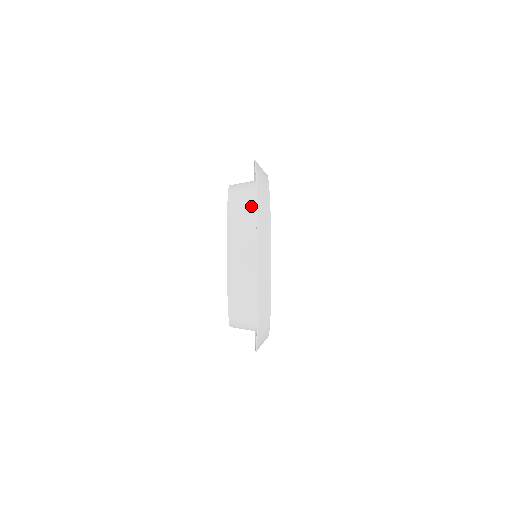
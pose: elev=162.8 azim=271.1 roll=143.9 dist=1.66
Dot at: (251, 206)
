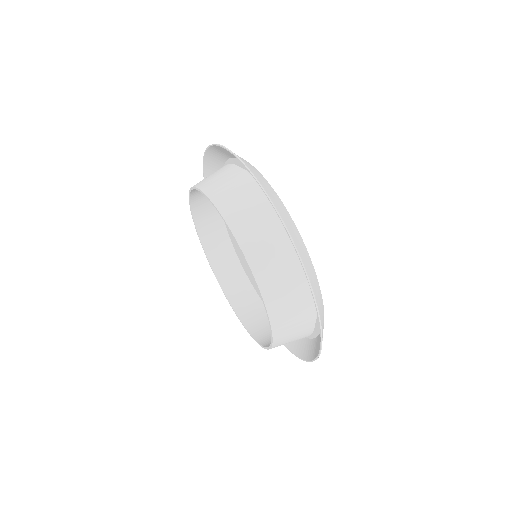
Dot at: (295, 294)
